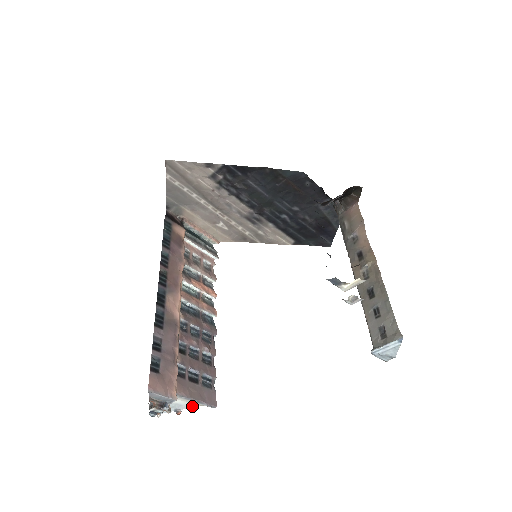
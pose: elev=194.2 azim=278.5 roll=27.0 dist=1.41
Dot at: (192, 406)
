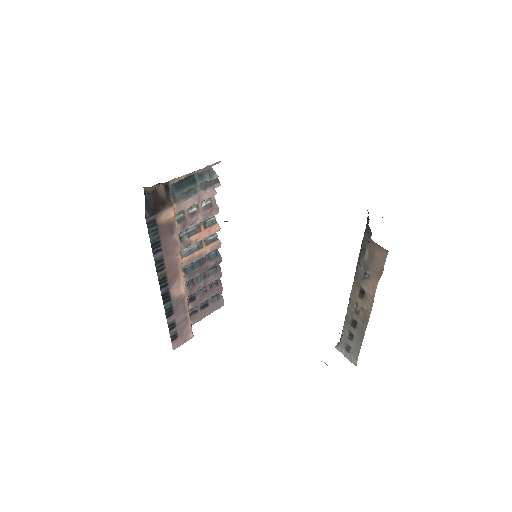
Dot at: occluded
